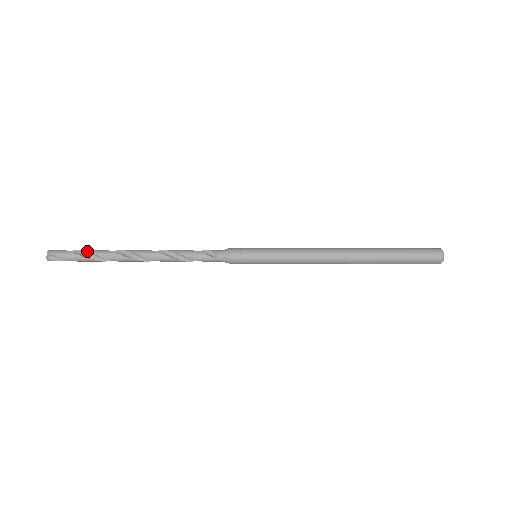
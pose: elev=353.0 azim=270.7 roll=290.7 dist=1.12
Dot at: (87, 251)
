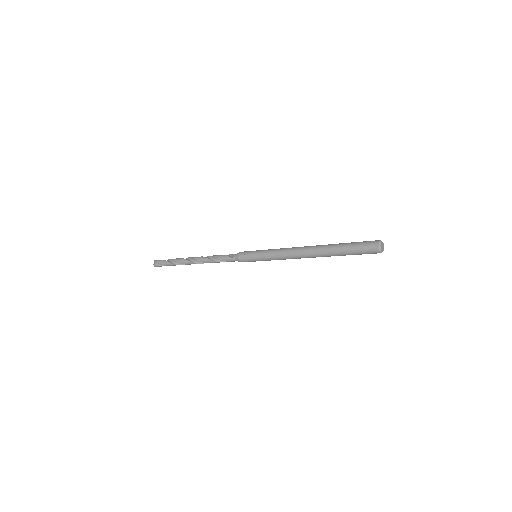
Dot at: (171, 259)
